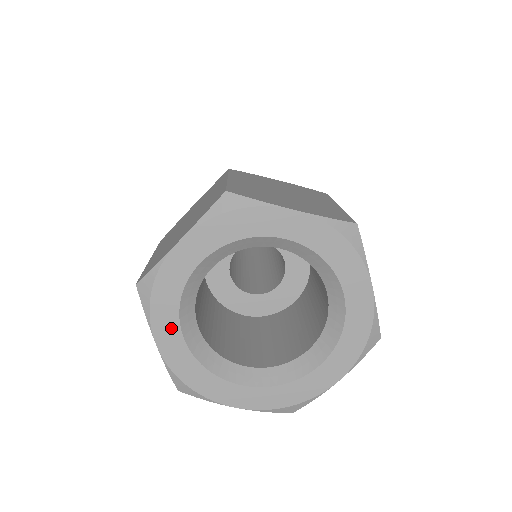
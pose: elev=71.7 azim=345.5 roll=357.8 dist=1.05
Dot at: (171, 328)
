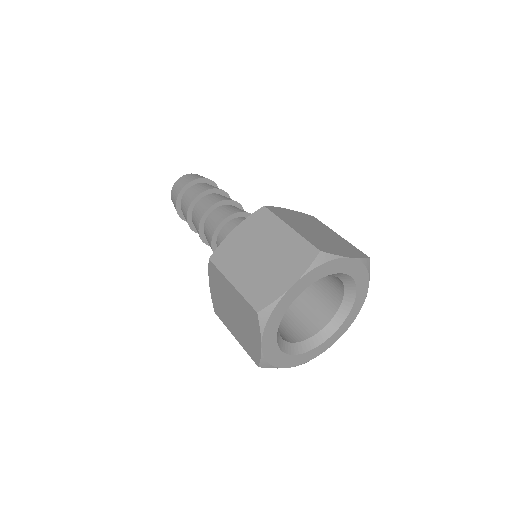
Dot at: (288, 359)
